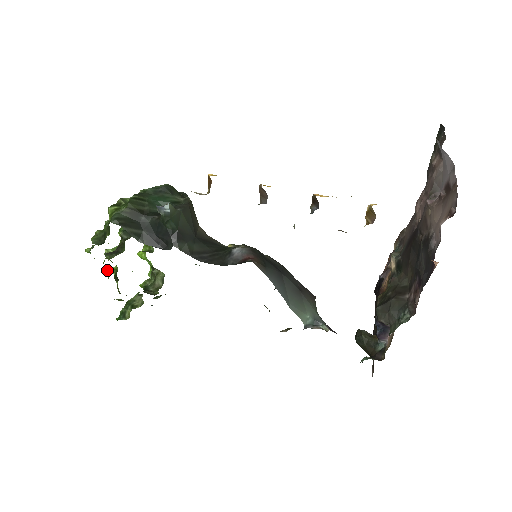
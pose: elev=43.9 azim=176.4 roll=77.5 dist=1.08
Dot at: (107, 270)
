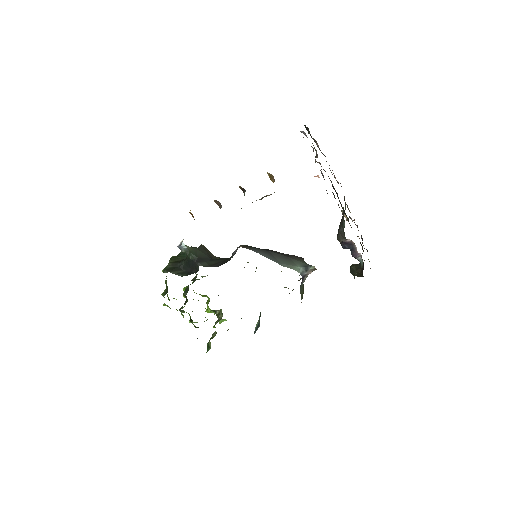
Dot at: (181, 314)
